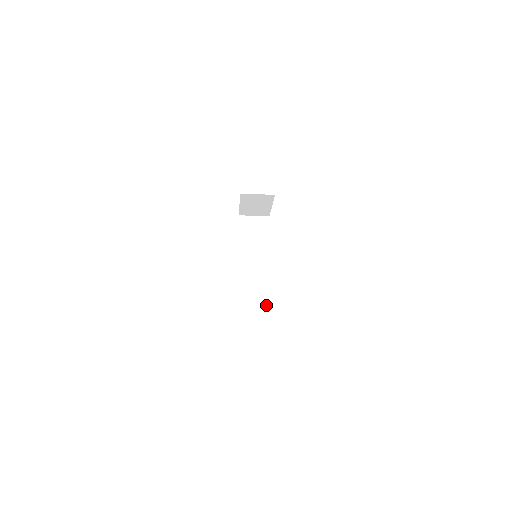
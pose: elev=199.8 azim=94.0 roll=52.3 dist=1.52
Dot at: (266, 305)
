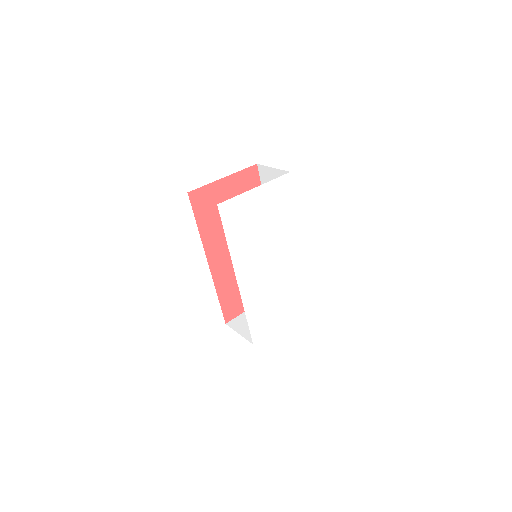
Dot at: occluded
